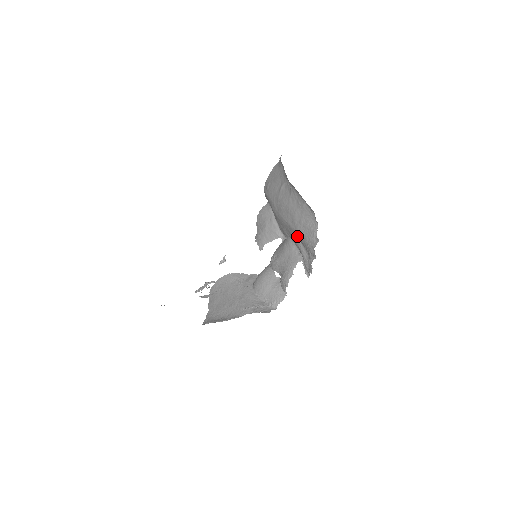
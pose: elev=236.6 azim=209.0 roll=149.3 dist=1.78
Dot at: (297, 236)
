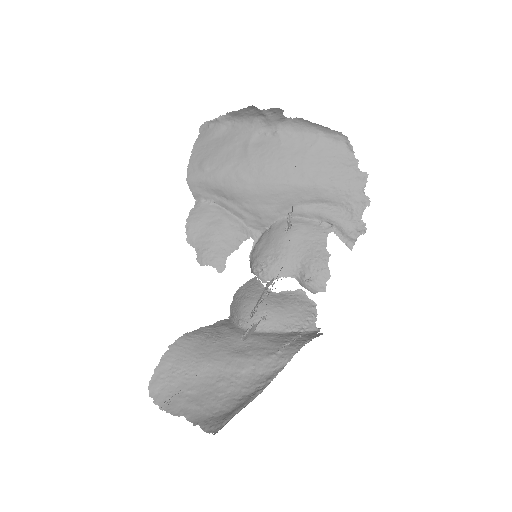
Dot at: (316, 194)
